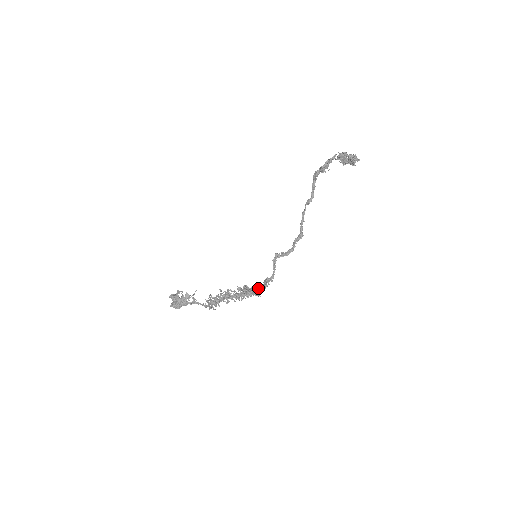
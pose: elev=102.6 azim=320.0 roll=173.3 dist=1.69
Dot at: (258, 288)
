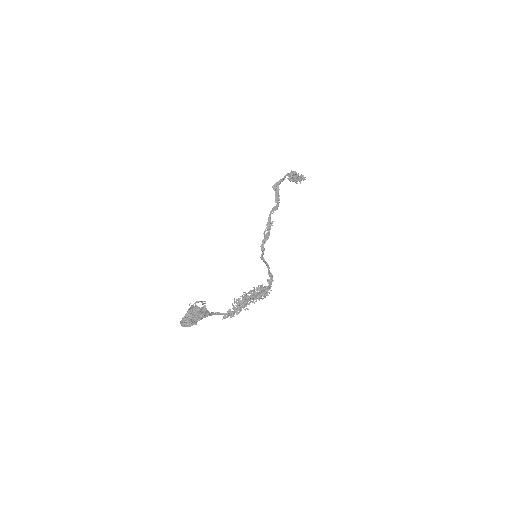
Dot at: occluded
